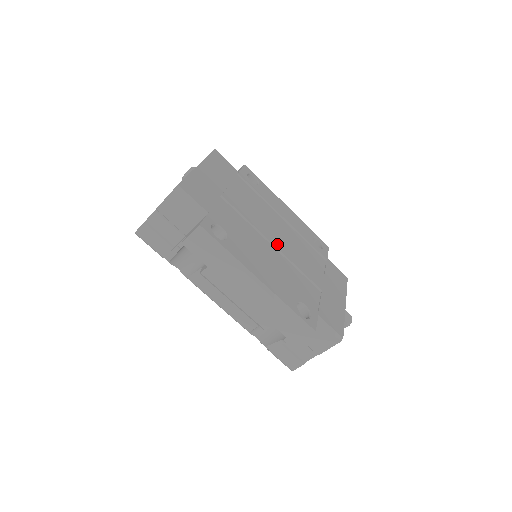
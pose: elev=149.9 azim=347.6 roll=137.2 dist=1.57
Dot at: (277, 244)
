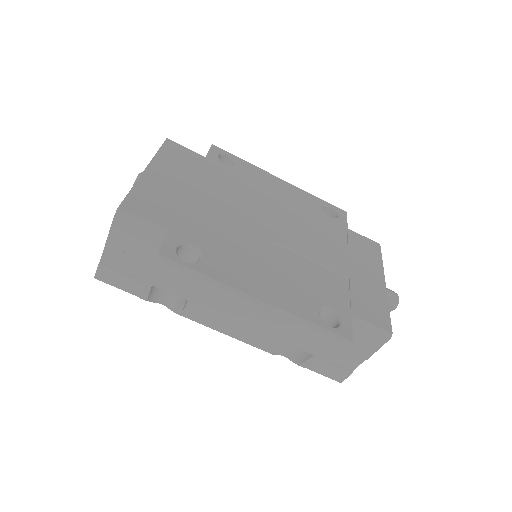
Dot at: (275, 236)
